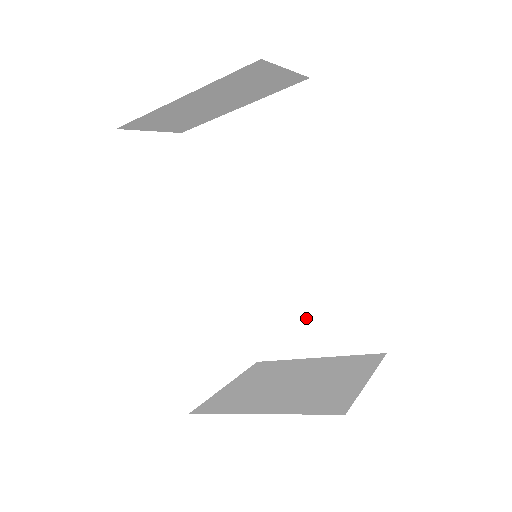
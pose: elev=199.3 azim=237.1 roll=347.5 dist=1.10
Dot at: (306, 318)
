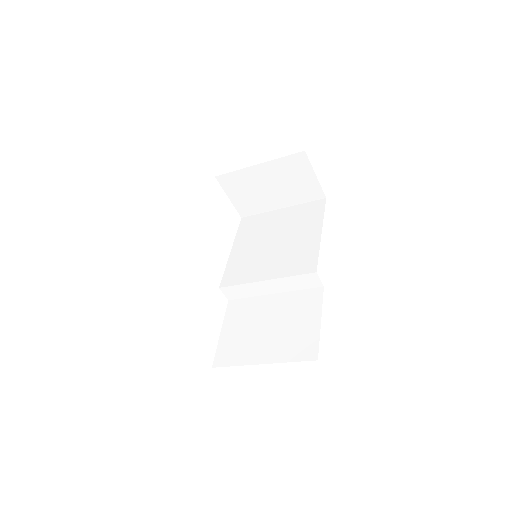
Dot at: (267, 334)
